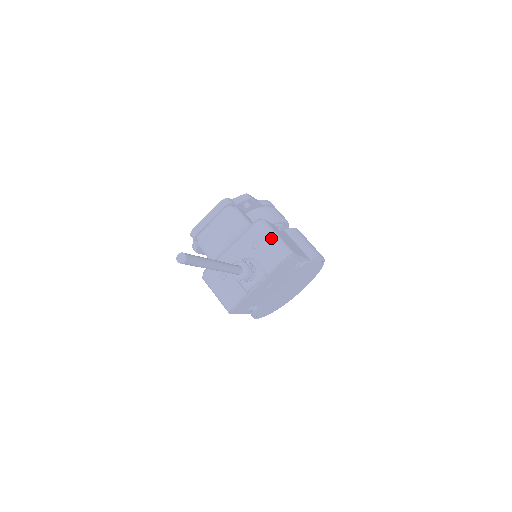
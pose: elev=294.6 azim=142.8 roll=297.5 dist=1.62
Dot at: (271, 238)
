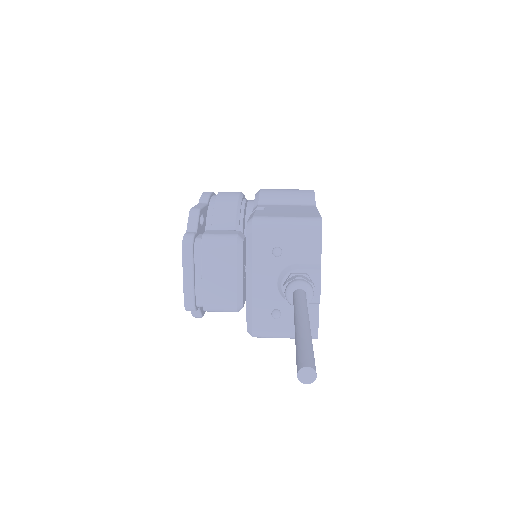
Dot at: (285, 228)
